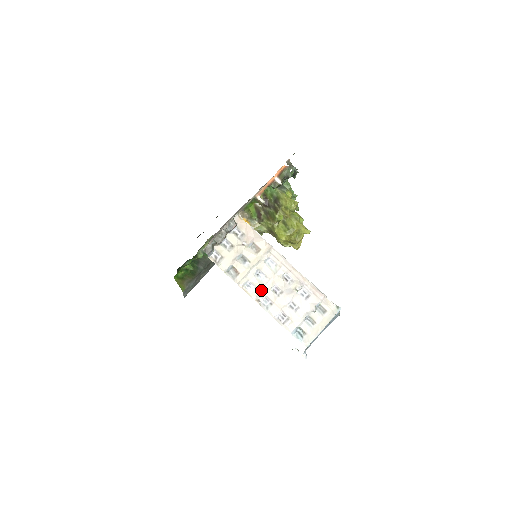
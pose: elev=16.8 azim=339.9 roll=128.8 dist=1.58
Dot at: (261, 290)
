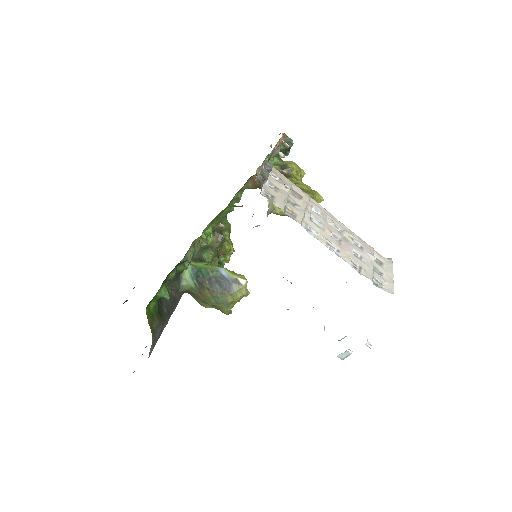
Dot at: (323, 235)
